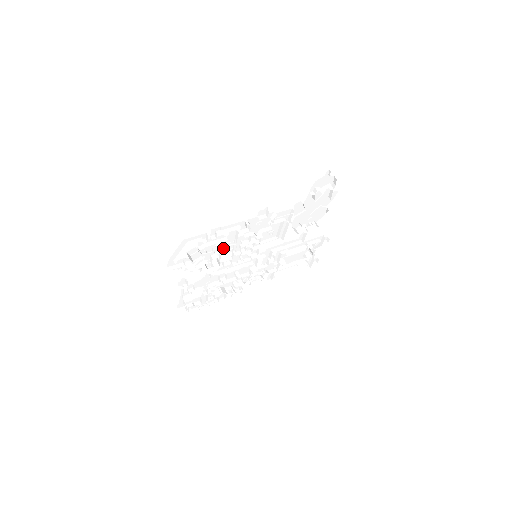
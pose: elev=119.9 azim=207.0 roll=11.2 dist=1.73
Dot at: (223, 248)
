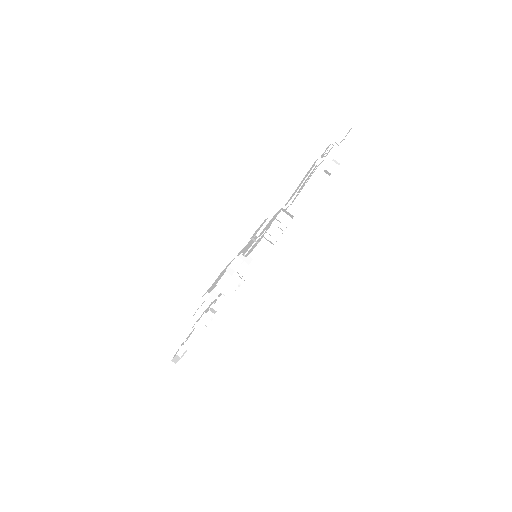
Dot at: occluded
